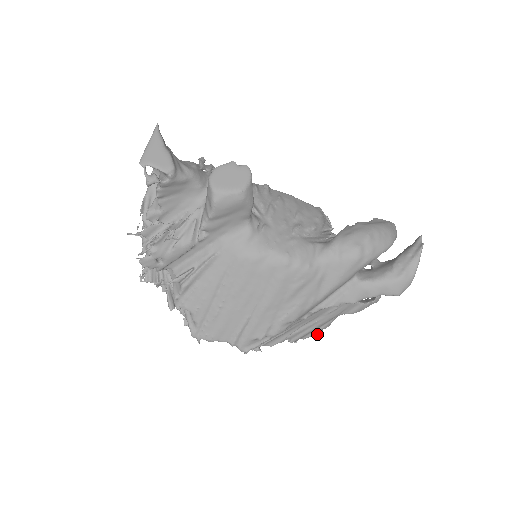
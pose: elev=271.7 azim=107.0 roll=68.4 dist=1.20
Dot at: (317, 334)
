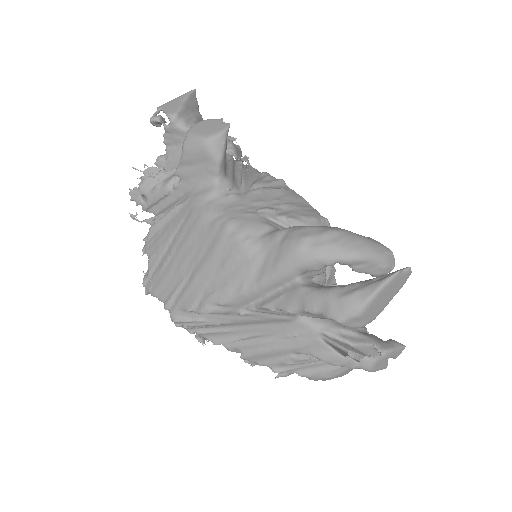
Dot at: (277, 368)
